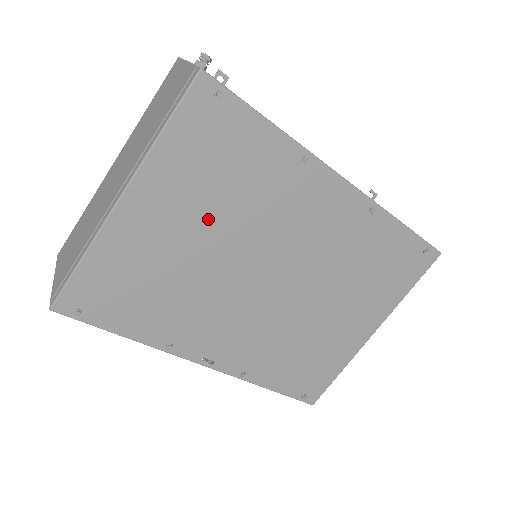
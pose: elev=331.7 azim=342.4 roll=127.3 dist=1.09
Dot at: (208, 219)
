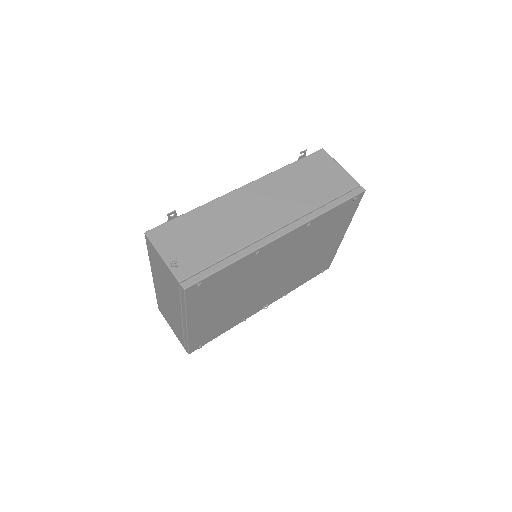
Dot at: (228, 297)
